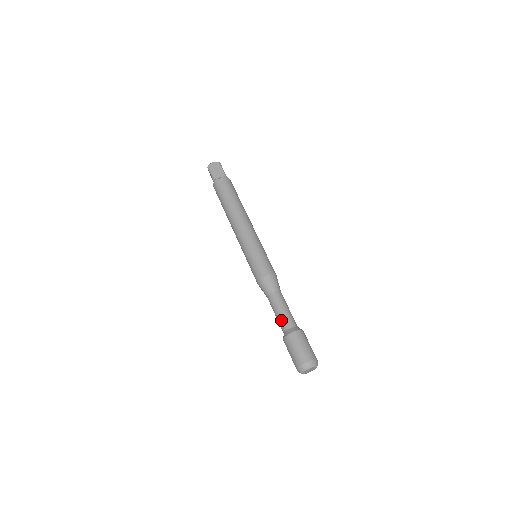
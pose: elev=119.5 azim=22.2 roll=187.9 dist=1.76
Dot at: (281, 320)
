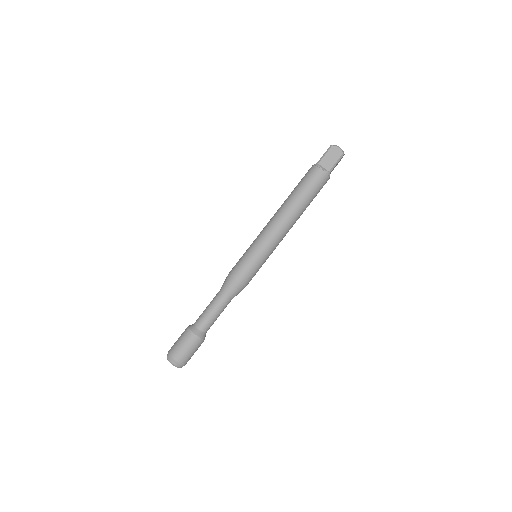
Dot at: (202, 316)
